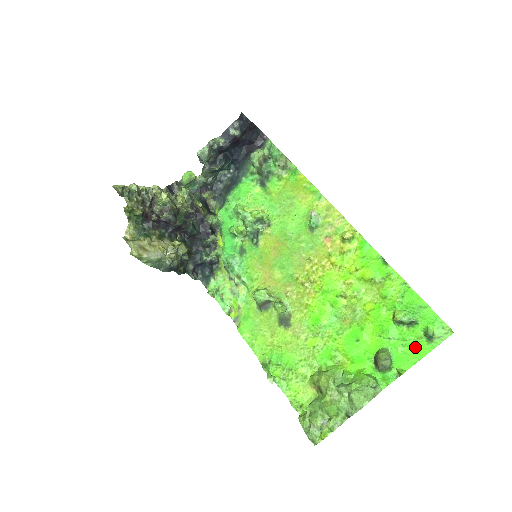
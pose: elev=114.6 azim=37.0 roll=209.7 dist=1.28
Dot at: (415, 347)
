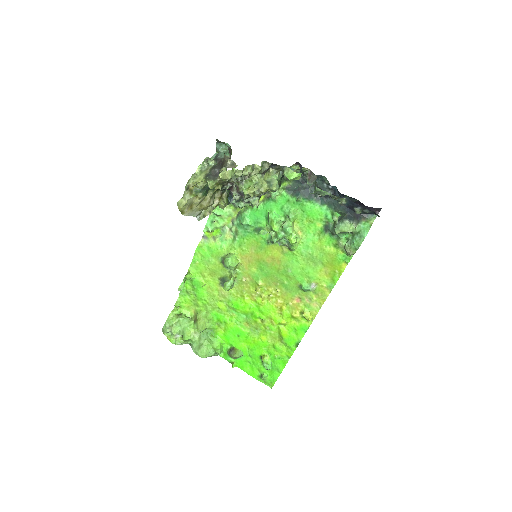
Dot at: (252, 369)
